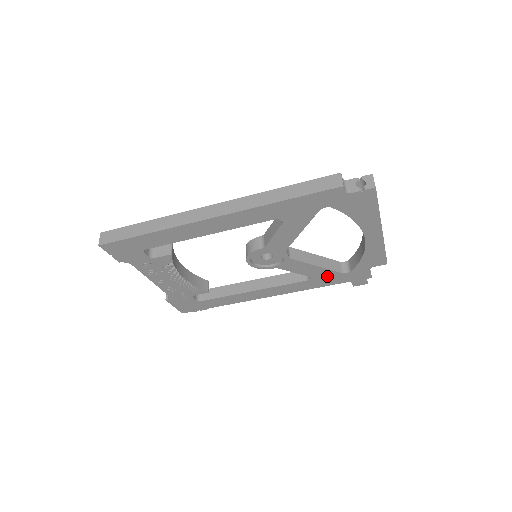
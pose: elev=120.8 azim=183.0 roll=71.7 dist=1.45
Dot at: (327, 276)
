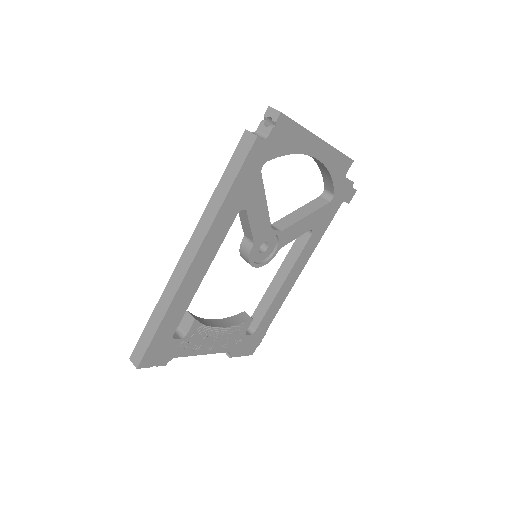
Dot at: (322, 216)
